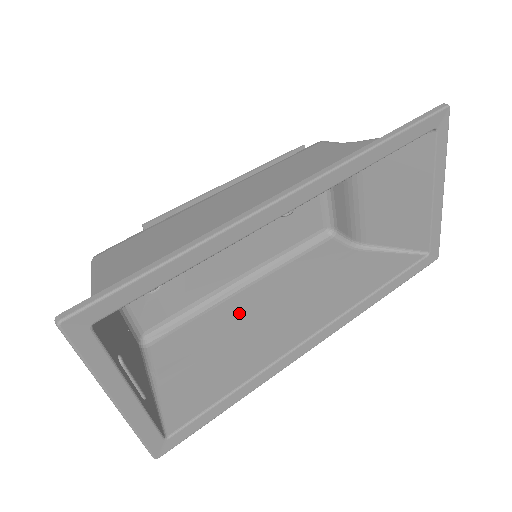
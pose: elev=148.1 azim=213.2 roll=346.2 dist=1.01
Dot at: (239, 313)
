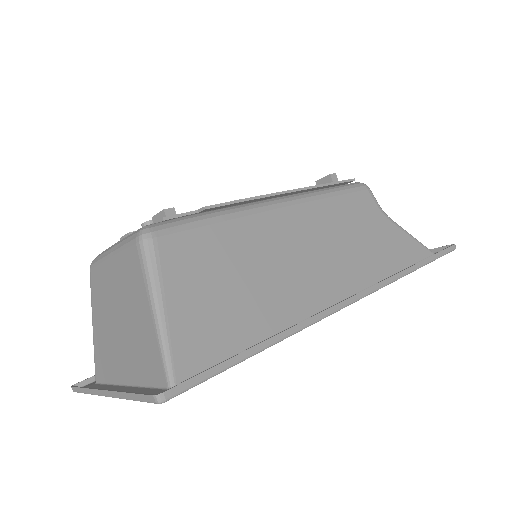
Dot at: occluded
